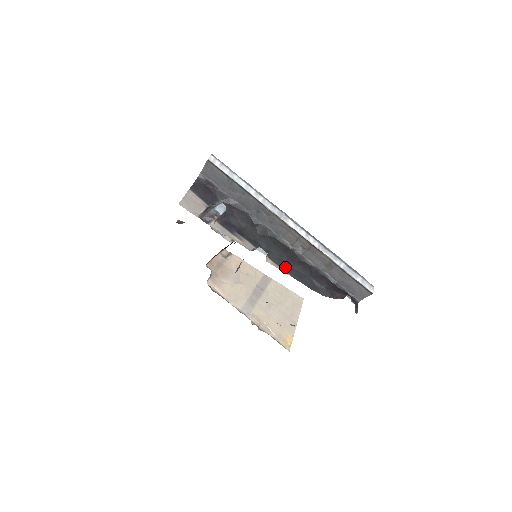
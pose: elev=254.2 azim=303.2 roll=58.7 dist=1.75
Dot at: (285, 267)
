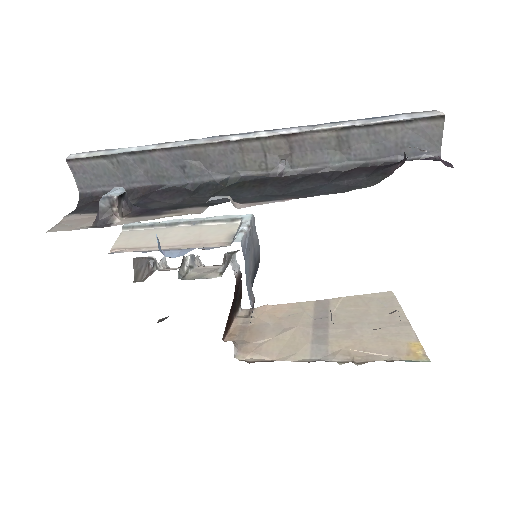
Dot at: (276, 197)
